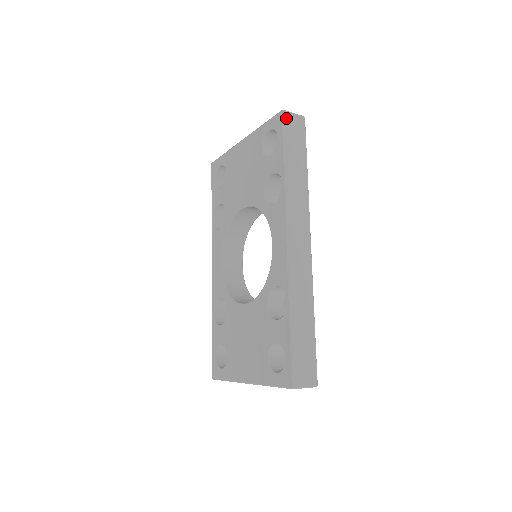
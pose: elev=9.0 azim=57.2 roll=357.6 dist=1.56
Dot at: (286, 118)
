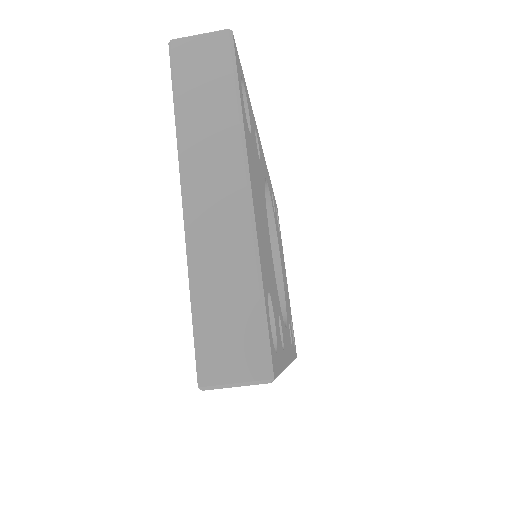
Dot at: occluded
